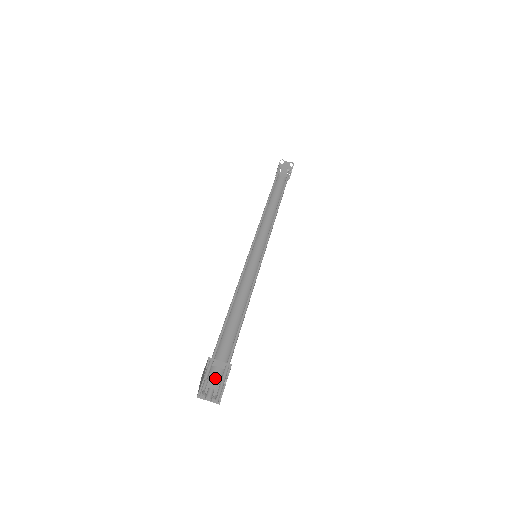
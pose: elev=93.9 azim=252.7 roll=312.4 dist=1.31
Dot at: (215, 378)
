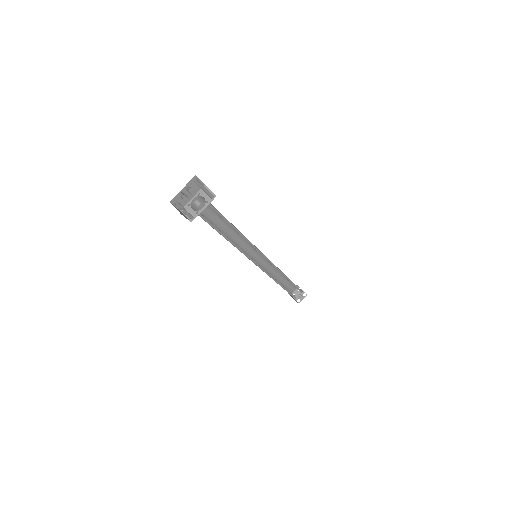
Dot at: (190, 212)
